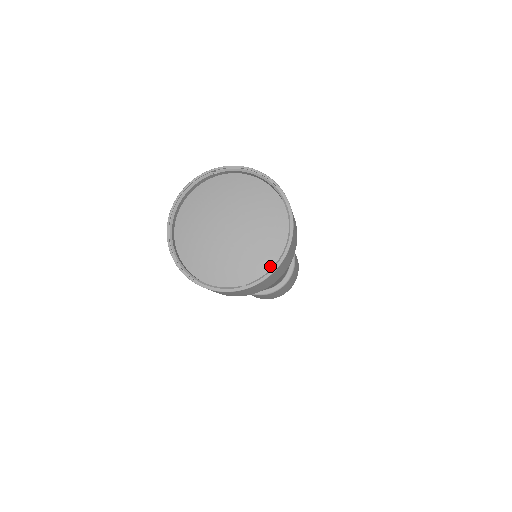
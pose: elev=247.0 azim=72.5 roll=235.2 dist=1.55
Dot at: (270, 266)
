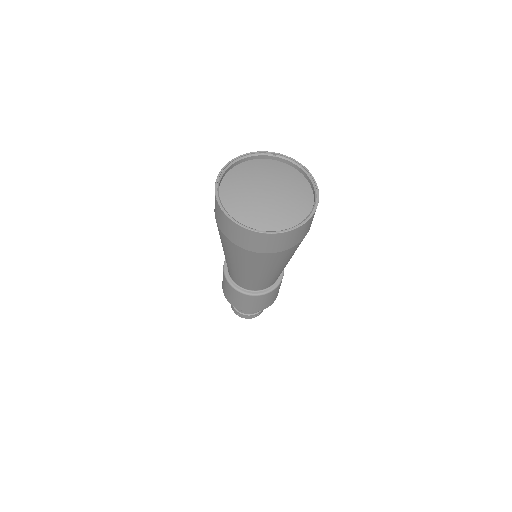
Dot at: (285, 229)
